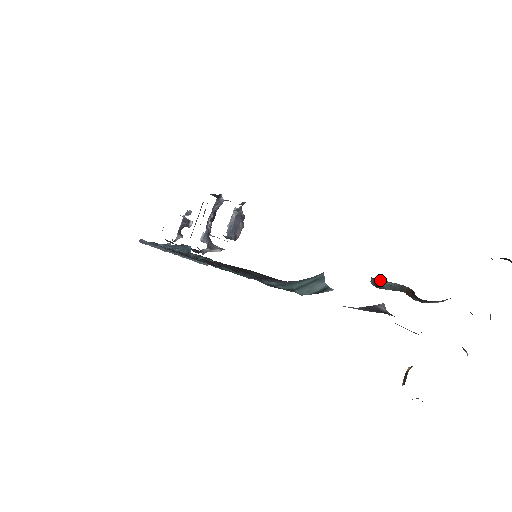
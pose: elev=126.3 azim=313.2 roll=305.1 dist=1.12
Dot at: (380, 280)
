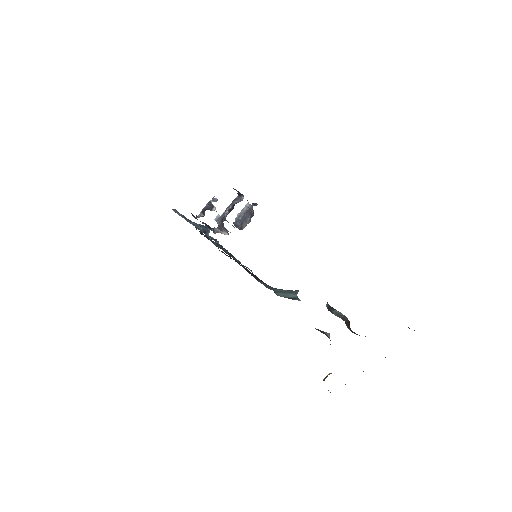
Dot at: (332, 307)
